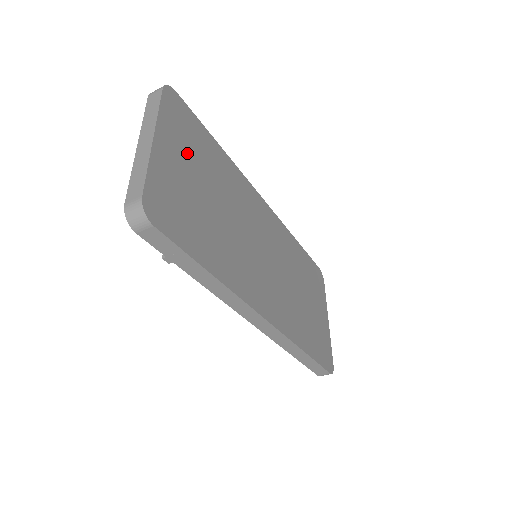
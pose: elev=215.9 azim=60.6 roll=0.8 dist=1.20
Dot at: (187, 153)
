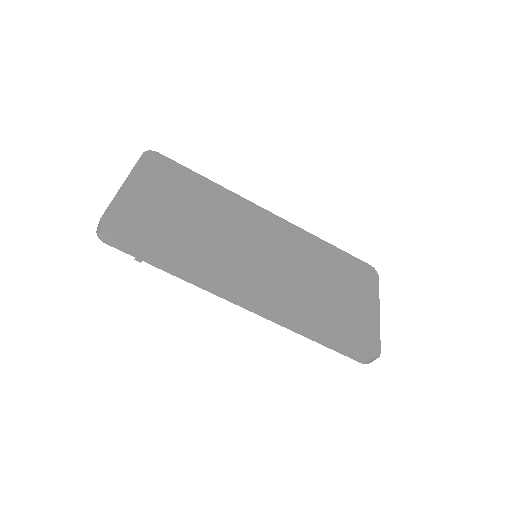
Dot at: (162, 189)
